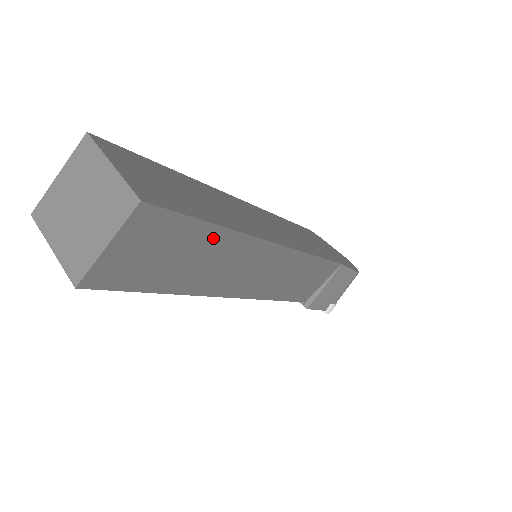
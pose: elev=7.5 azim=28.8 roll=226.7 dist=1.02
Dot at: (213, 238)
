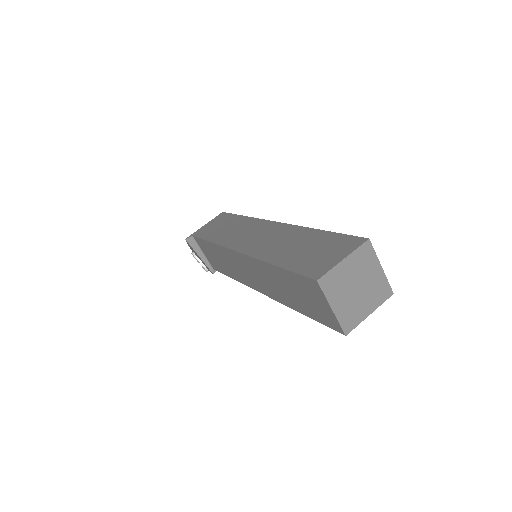
Dot at: occluded
